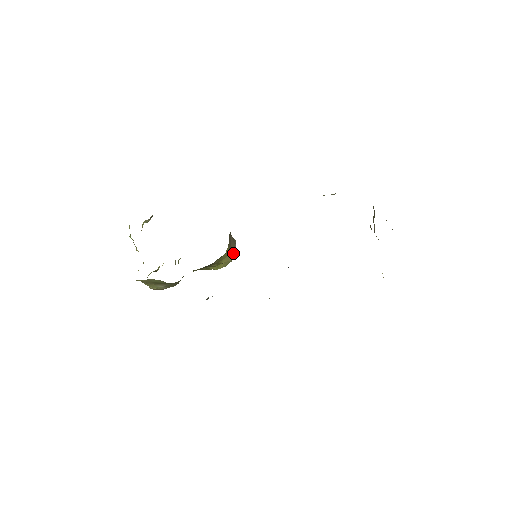
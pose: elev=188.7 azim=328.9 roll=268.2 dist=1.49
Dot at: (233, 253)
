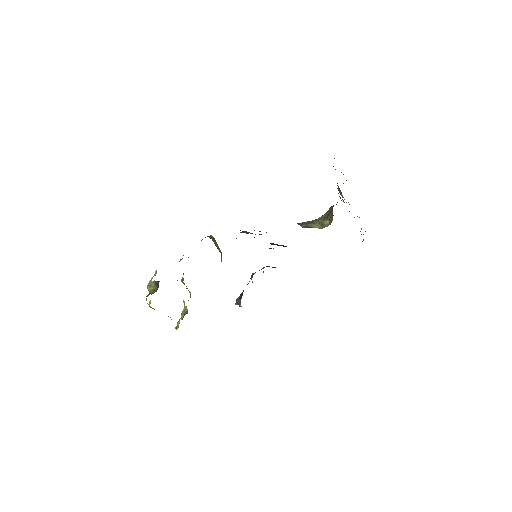
Dot at: occluded
